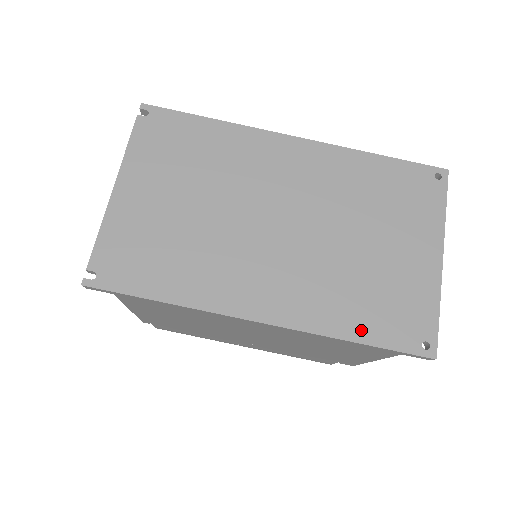
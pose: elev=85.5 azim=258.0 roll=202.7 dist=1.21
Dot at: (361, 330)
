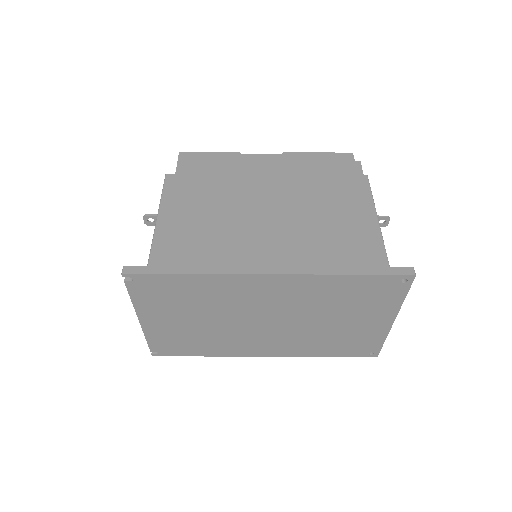
Dot at: (329, 353)
